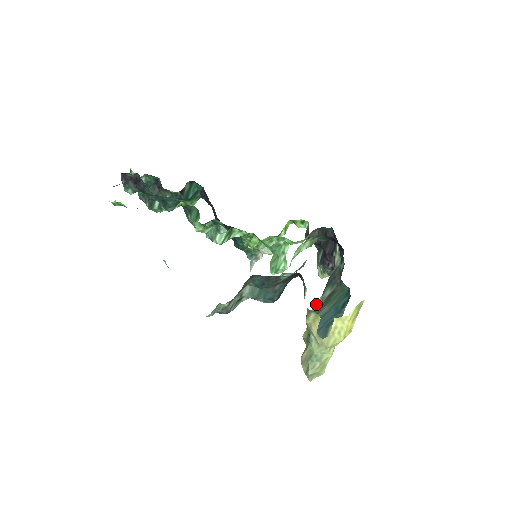
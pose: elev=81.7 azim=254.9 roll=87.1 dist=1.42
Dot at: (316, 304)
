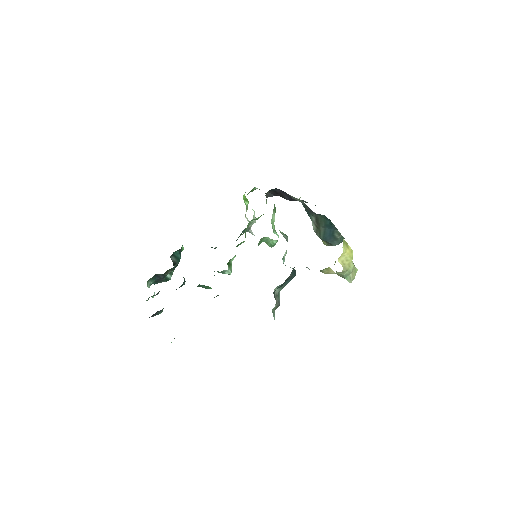
Dot at: (313, 227)
